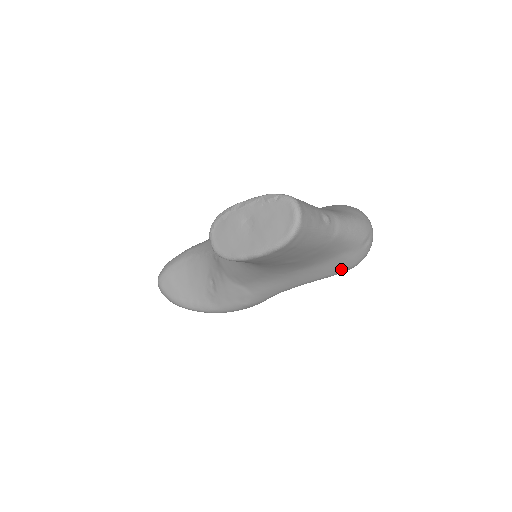
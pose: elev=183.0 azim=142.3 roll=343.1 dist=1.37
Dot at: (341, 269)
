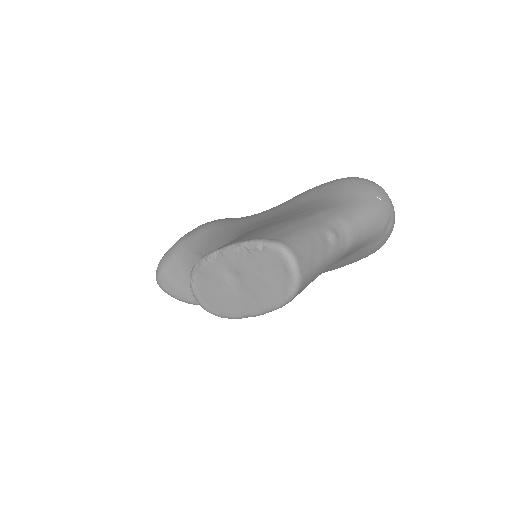
Dot at: (362, 258)
